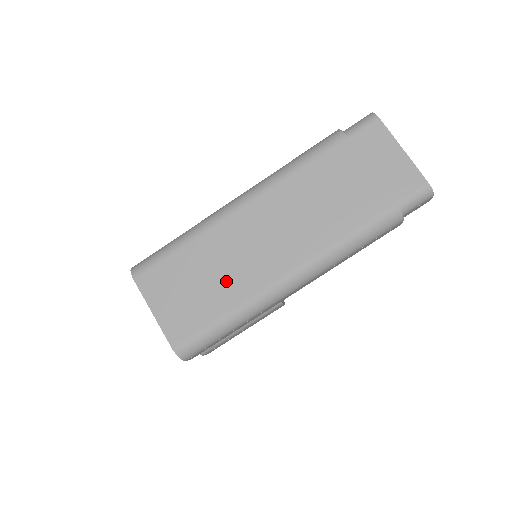
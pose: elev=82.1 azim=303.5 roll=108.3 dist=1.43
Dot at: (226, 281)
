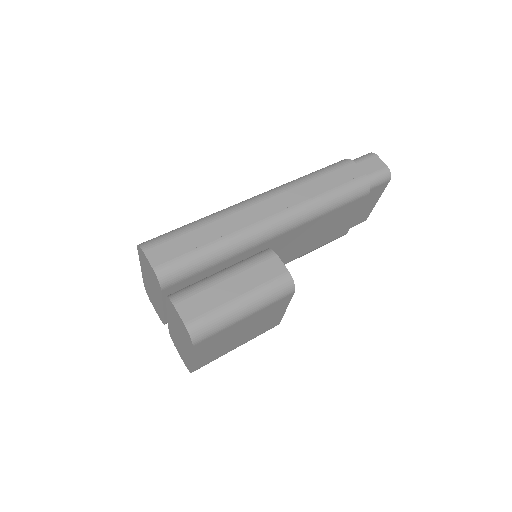
Dot at: occluded
